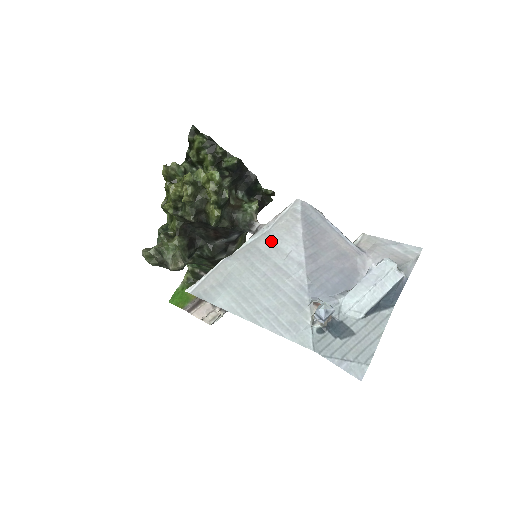
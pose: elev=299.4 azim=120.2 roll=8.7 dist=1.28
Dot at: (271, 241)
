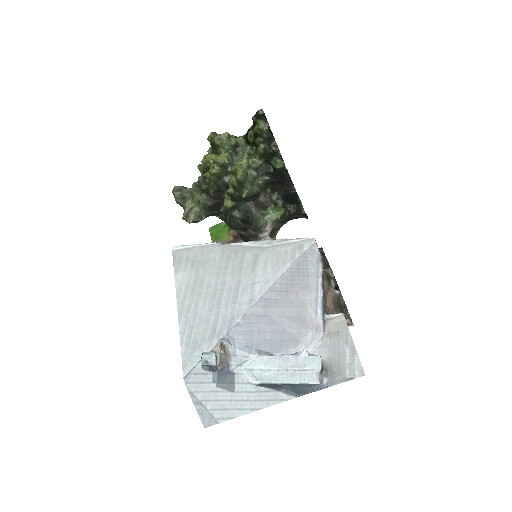
Dot at: (257, 259)
